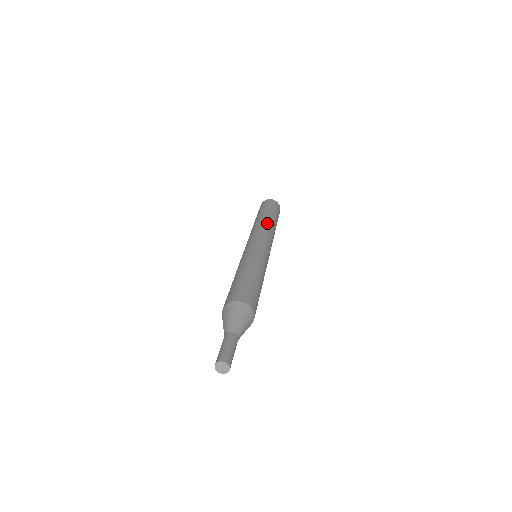
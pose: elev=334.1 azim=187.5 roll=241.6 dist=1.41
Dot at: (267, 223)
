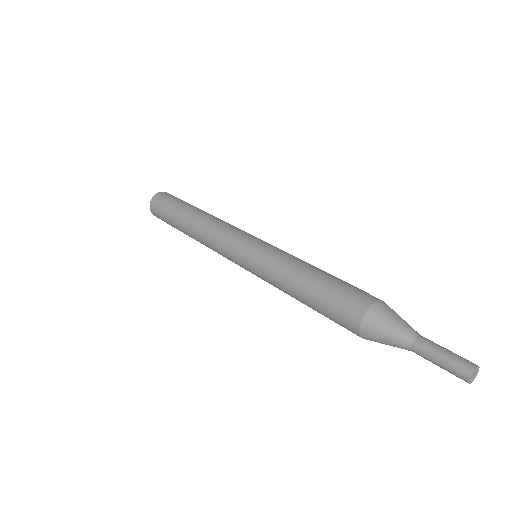
Dot at: occluded
